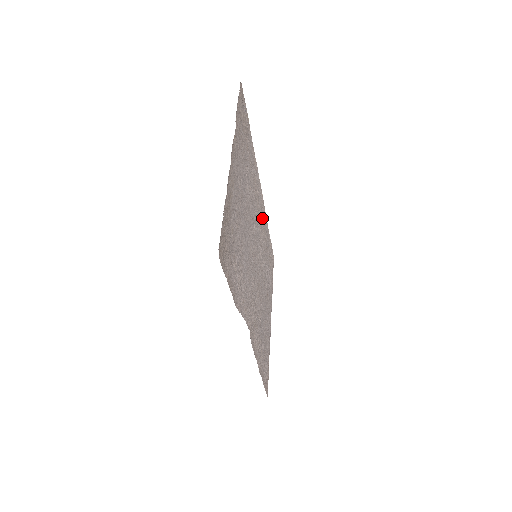
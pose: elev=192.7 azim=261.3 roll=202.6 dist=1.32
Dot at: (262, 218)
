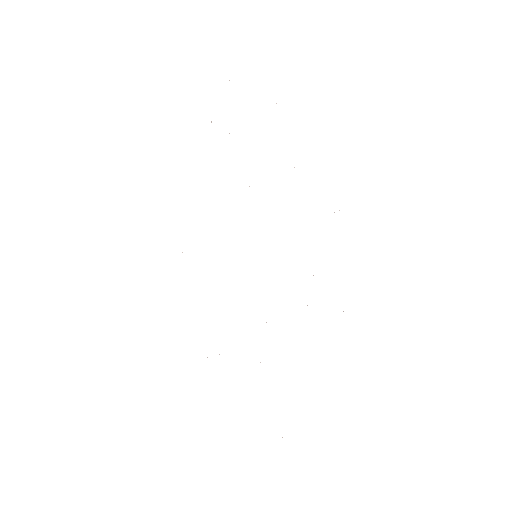
Dot at: occluded
